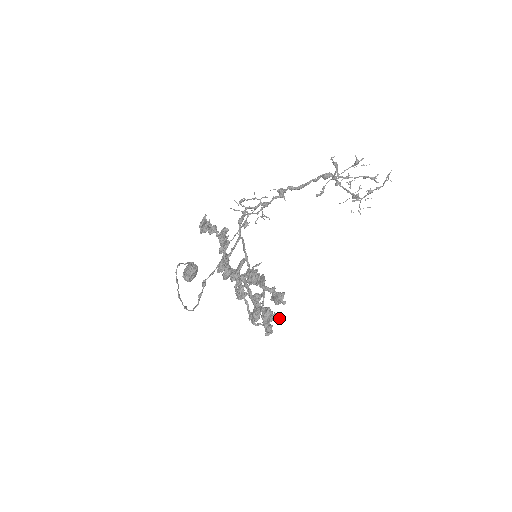
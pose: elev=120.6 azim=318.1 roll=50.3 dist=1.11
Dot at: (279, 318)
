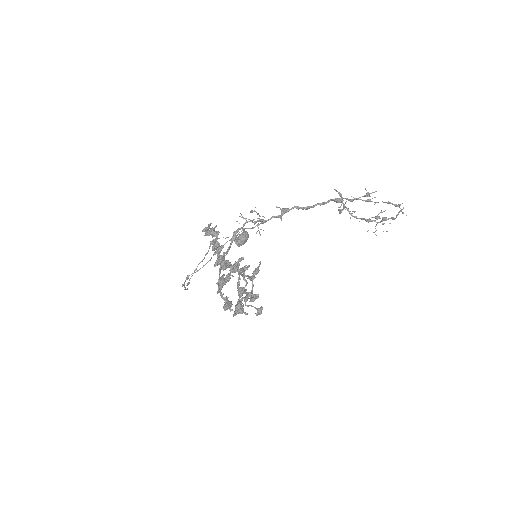
Dot at: (244, 313)
